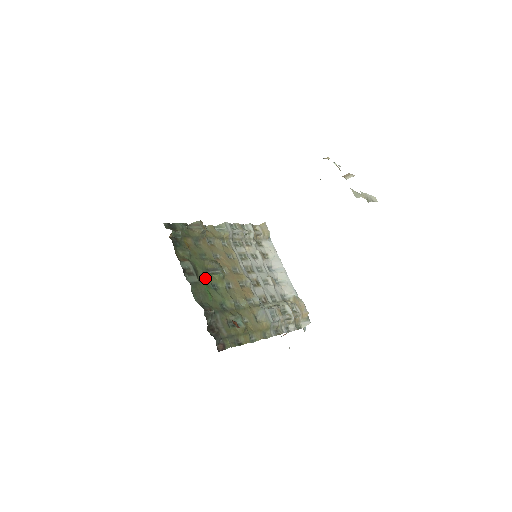
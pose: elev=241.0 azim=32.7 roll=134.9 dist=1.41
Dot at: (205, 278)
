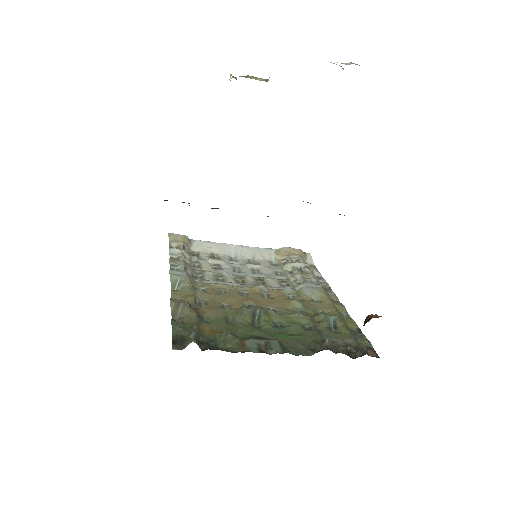
Dot at: (268, 332)
